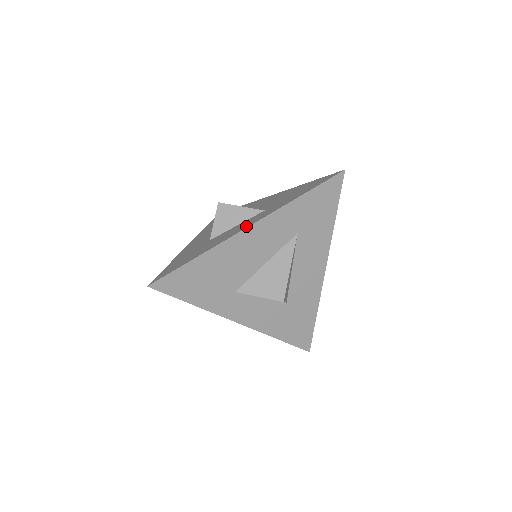
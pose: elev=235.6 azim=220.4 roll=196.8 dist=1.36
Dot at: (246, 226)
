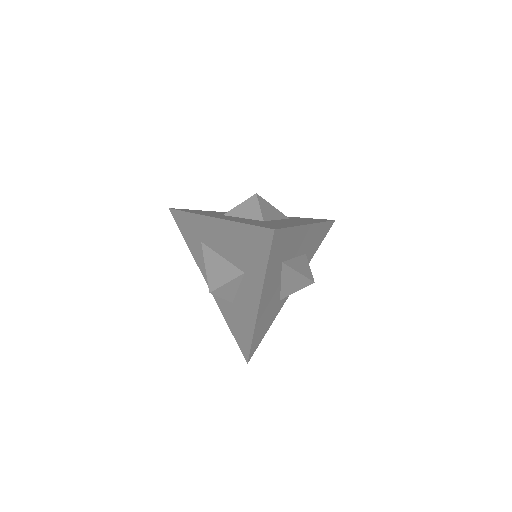
Dot at: (255, 306)
